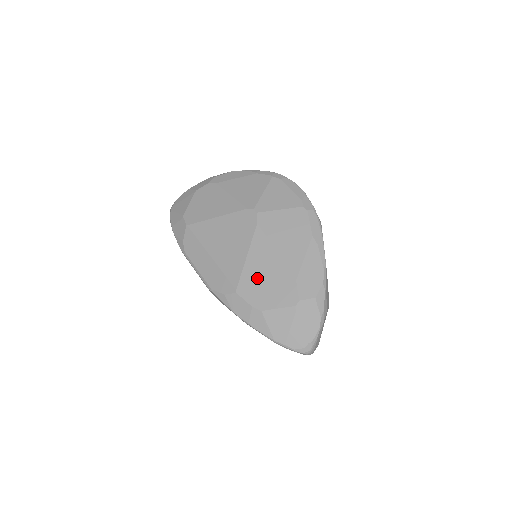
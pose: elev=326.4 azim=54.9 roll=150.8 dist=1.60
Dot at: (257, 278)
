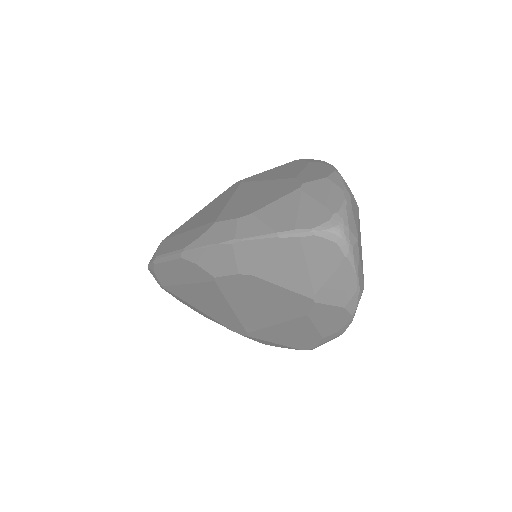
Dot at: (243, 202)
